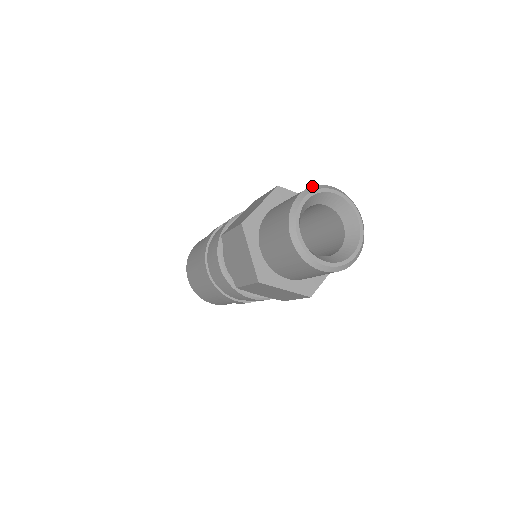
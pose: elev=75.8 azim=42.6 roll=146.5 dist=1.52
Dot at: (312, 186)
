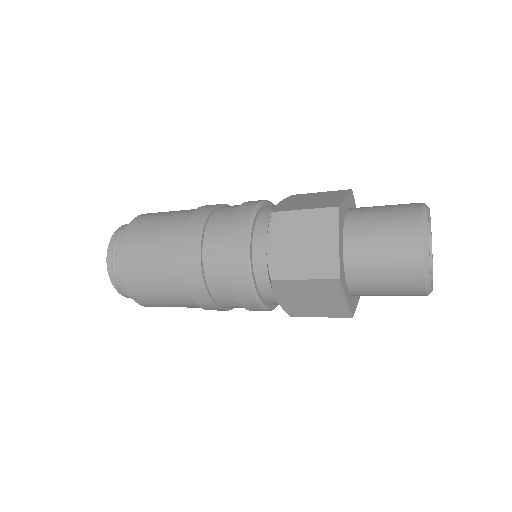
Dot at: occluded
